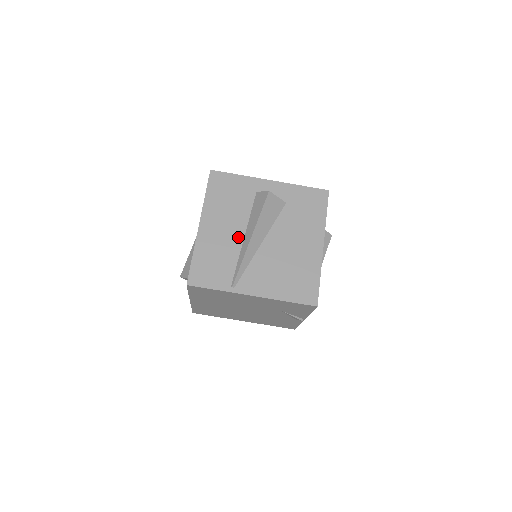
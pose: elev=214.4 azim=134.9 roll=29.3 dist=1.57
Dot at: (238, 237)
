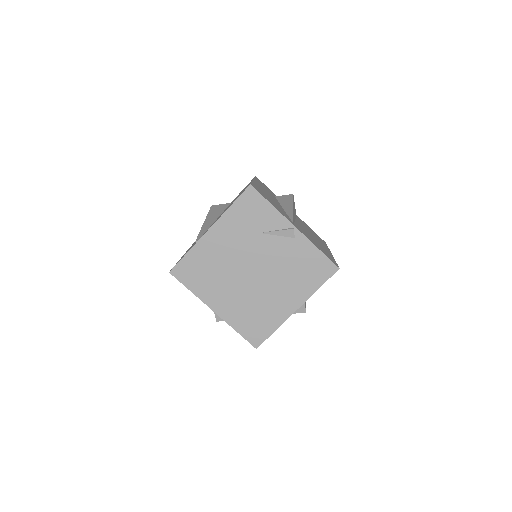
Dot at: occluded
